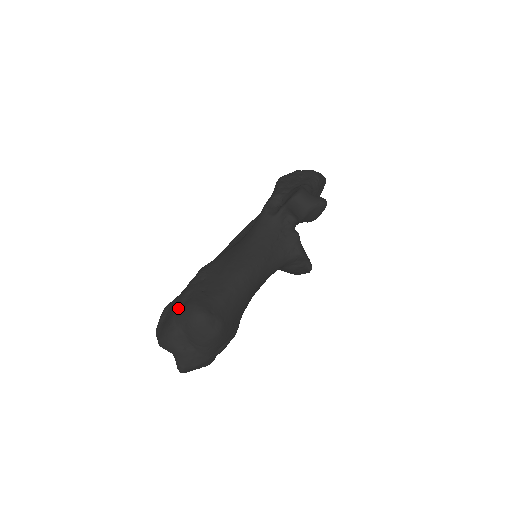
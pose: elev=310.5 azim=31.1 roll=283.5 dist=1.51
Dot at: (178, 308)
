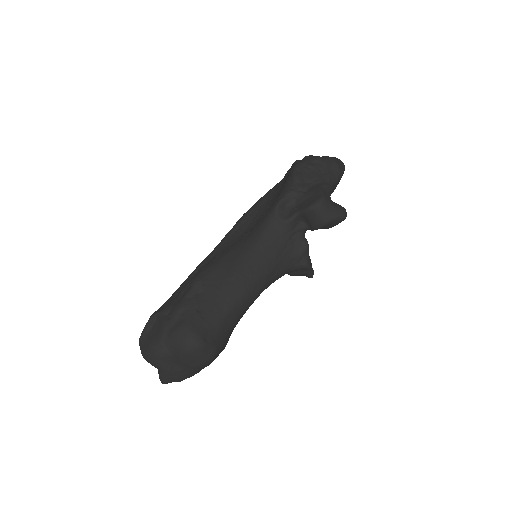
Dot at: (168, 327)
